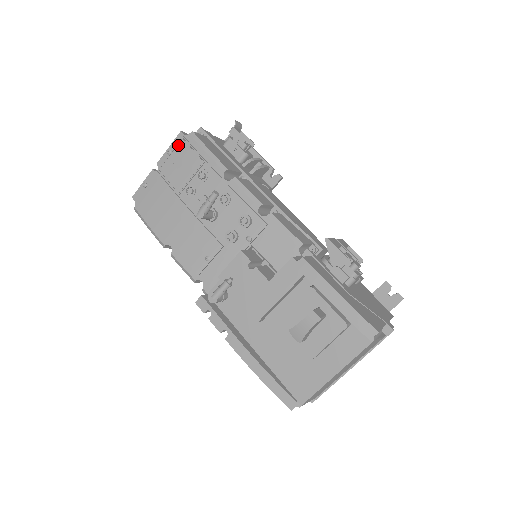
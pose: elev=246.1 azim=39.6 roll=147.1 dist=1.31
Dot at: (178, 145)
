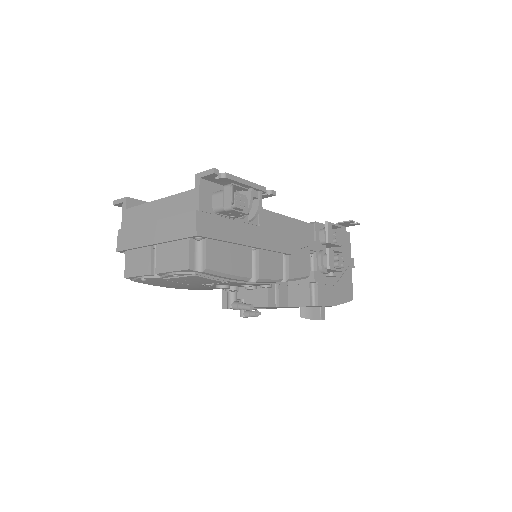
Dot at: (189, 277)
